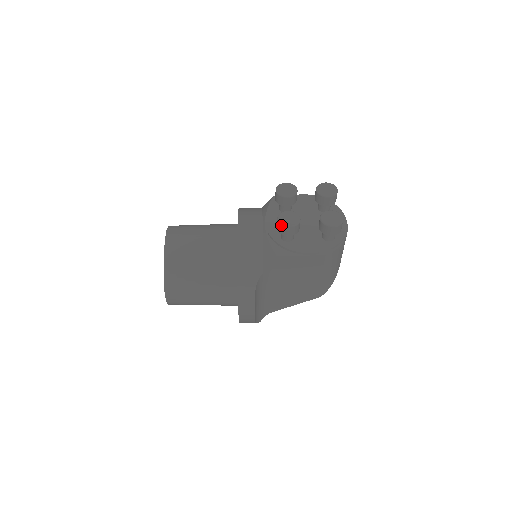
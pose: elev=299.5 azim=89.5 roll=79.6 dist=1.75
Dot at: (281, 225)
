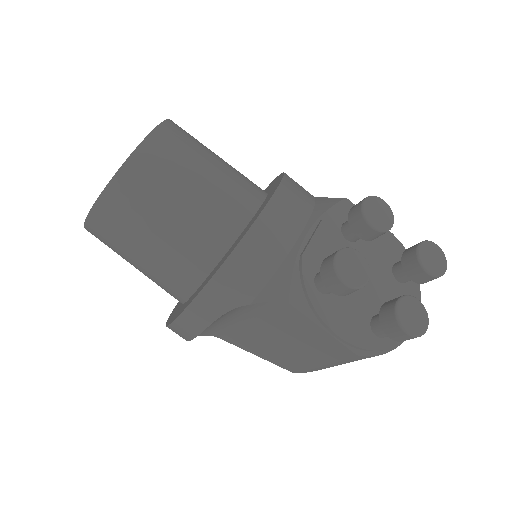
Dot at: (334, 270)
